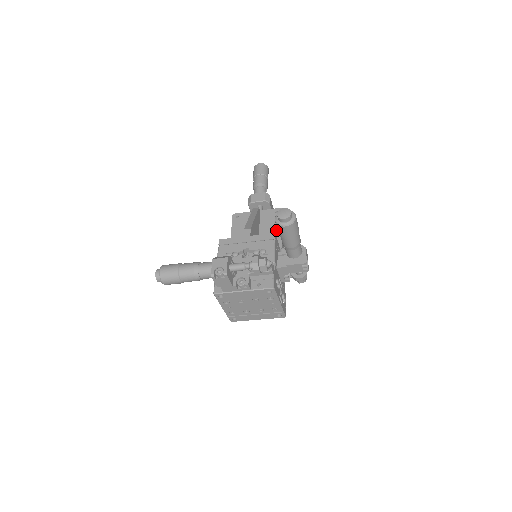
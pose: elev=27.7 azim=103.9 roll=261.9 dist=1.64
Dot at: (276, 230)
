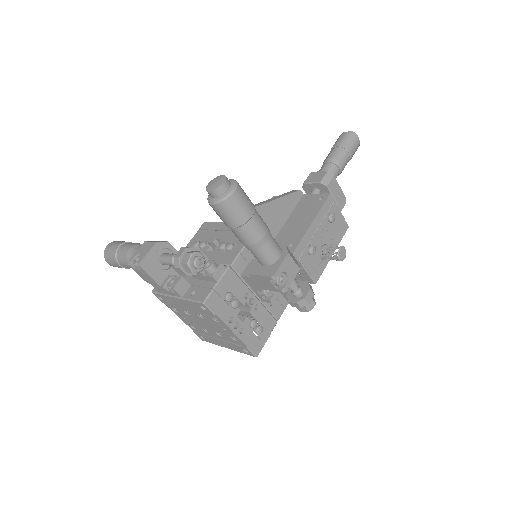
Dot at: (303, 224)
